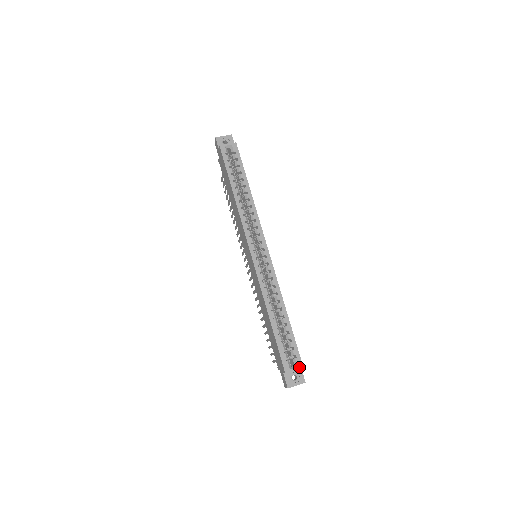
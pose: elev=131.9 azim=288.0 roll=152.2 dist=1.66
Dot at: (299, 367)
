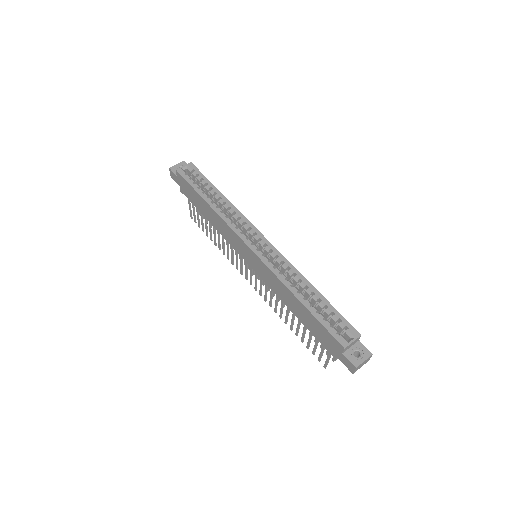
Dot at: (357, 337)
